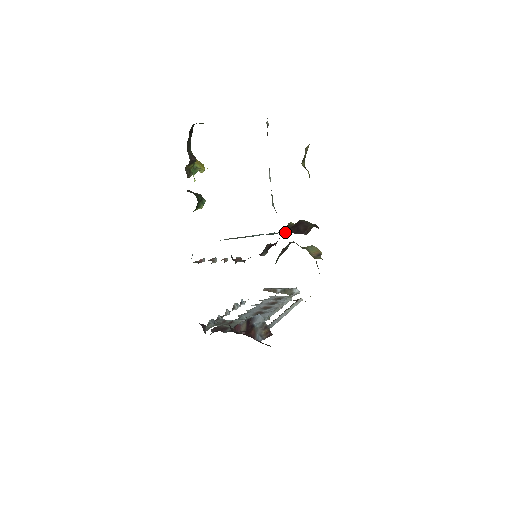
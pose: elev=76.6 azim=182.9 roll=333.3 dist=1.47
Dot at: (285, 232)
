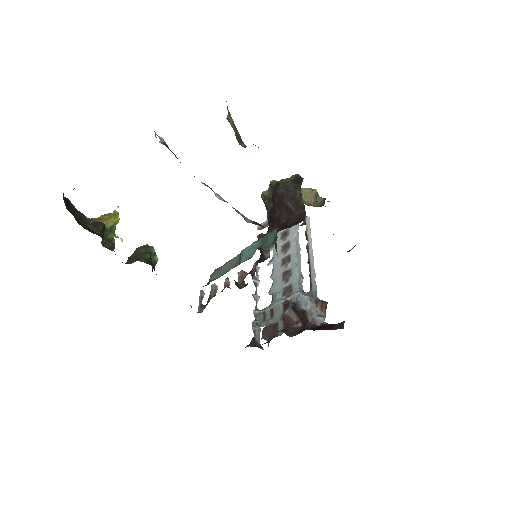
Dot at: (276, 223)
